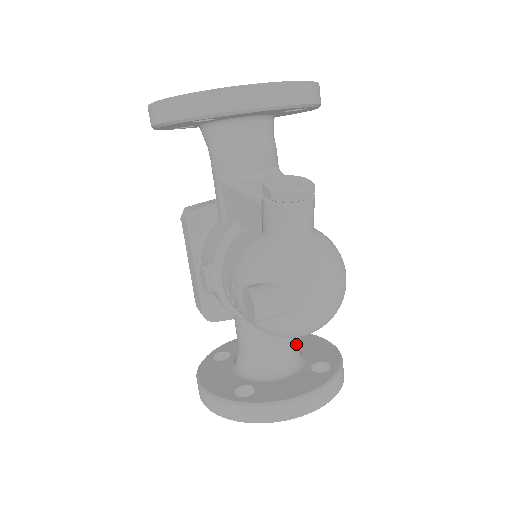
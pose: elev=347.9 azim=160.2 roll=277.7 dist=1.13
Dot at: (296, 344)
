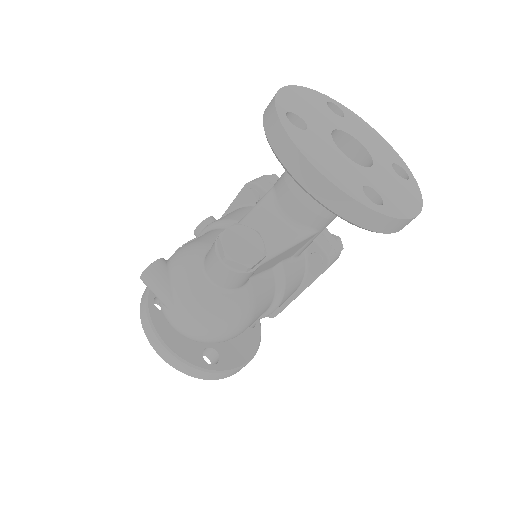
Dot at: occluded
